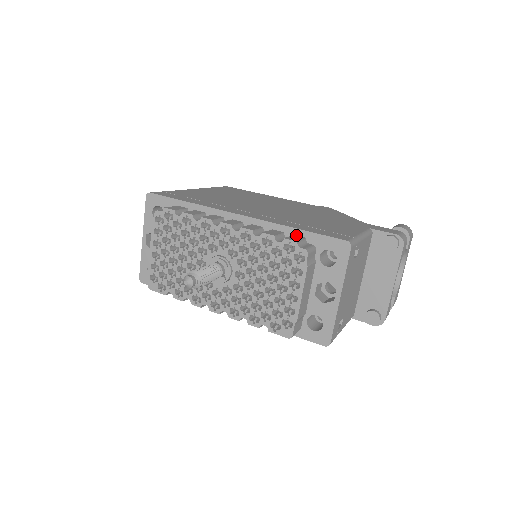
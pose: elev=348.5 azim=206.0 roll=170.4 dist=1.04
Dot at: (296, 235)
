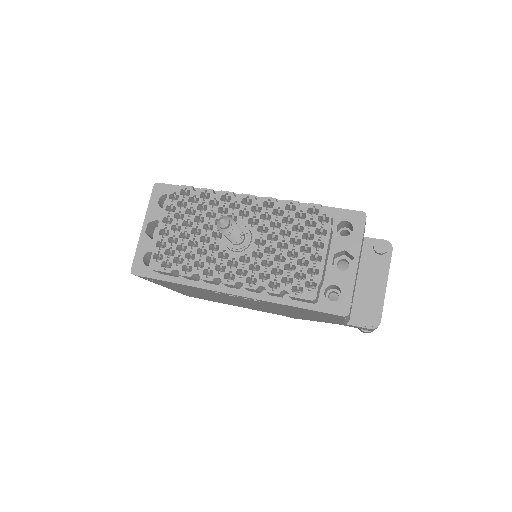
Dot at: occluded
